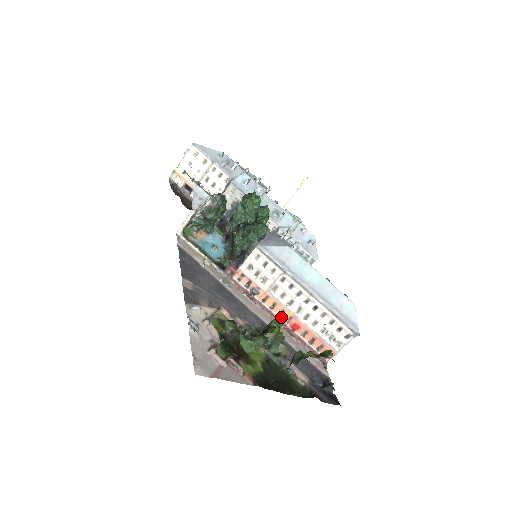
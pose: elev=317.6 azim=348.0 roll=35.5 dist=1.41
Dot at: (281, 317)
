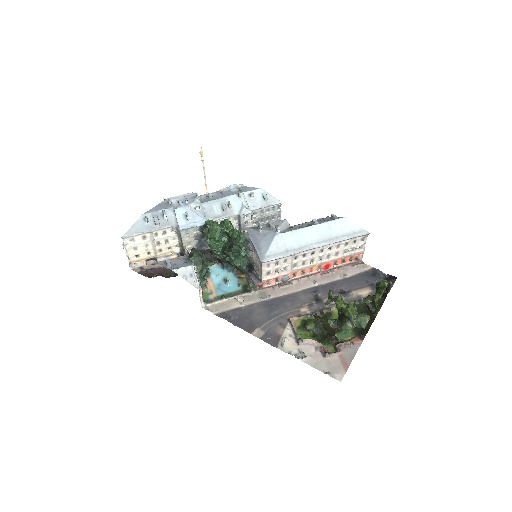
Dot at: (313, 271)
